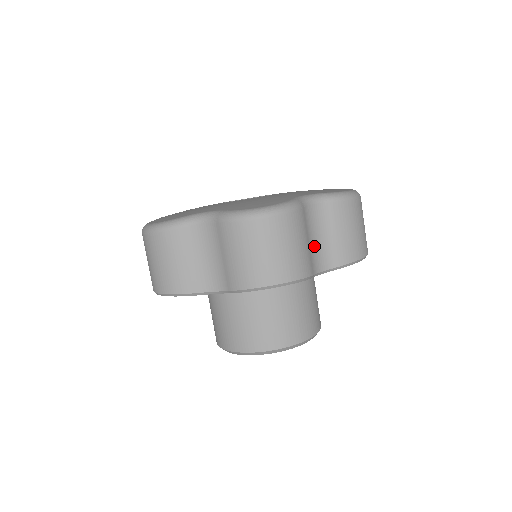
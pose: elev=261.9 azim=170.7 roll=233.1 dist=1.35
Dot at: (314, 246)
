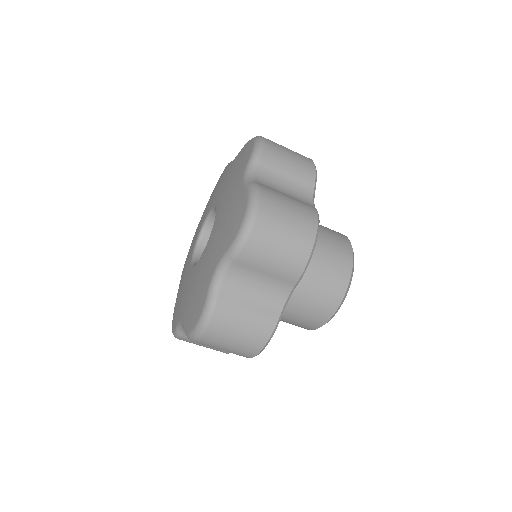
Dot at: (291, 194)
